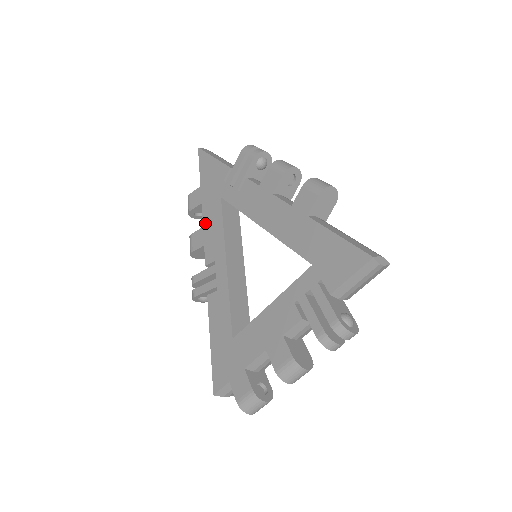
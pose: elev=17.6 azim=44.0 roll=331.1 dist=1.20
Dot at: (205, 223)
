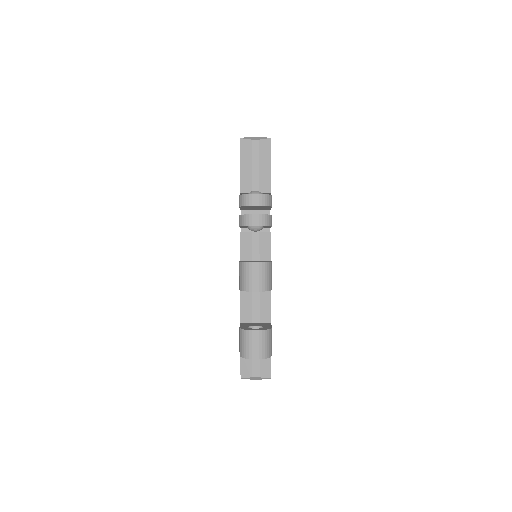
Dot at: occluded
